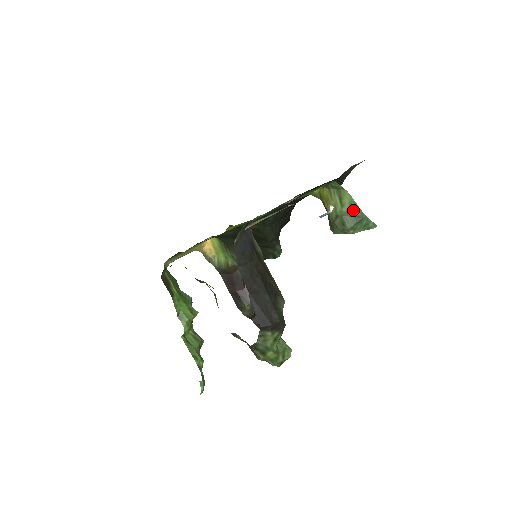
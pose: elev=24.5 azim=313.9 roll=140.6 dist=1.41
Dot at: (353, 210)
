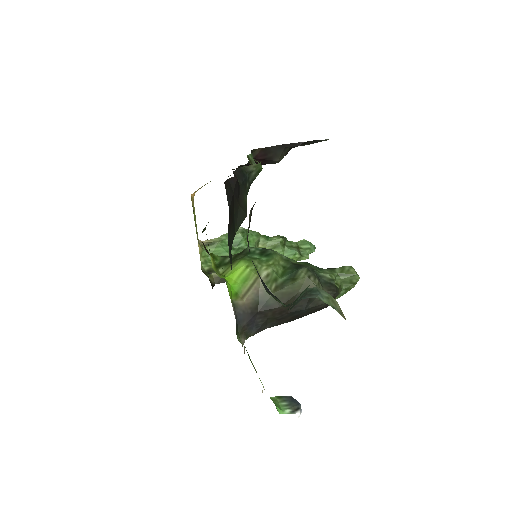
Dot at: occluded
